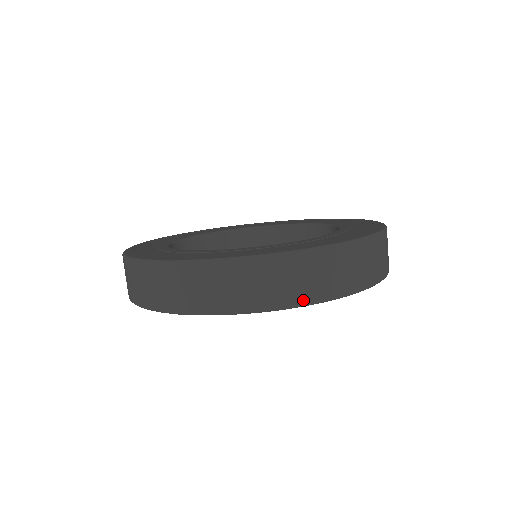
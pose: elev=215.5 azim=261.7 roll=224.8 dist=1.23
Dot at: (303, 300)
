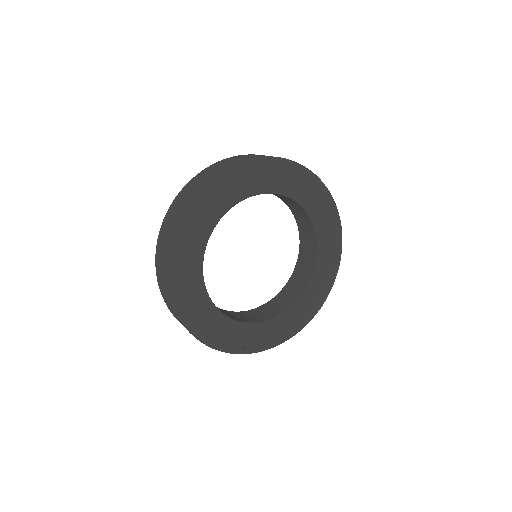
Dot at: occluded
